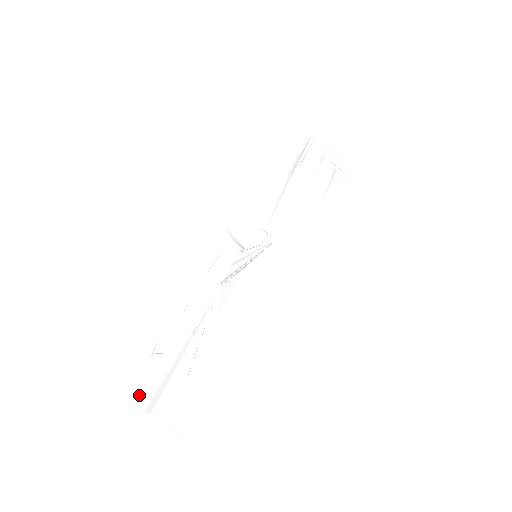
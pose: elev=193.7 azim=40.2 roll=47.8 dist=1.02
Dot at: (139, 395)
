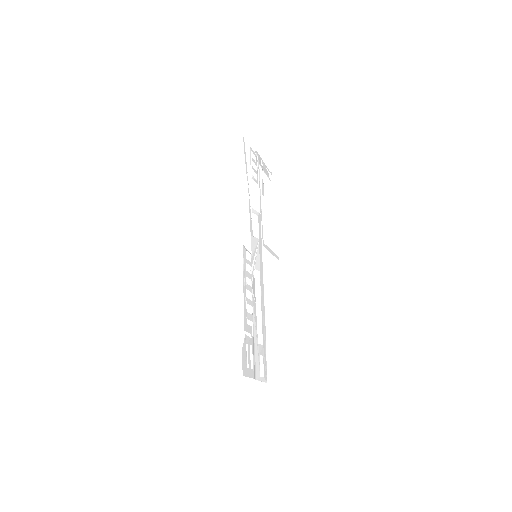
Dot at: (250, 371)
